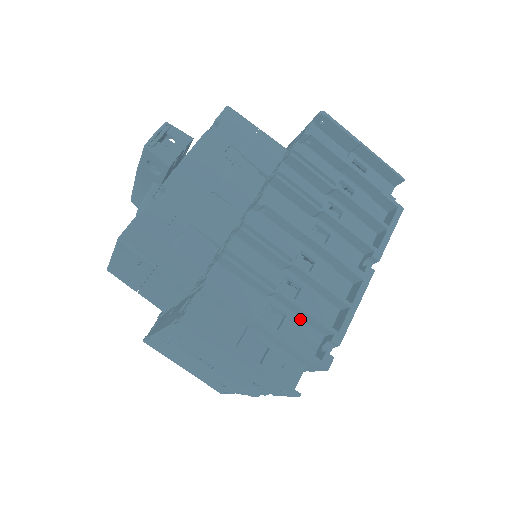
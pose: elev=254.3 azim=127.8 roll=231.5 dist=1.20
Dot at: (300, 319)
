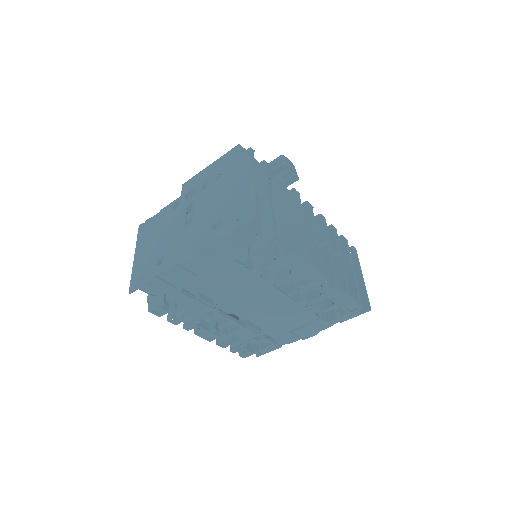
Dot at: (278, 234)
